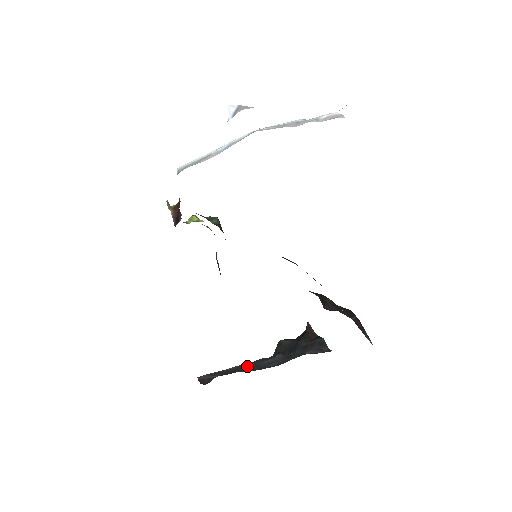
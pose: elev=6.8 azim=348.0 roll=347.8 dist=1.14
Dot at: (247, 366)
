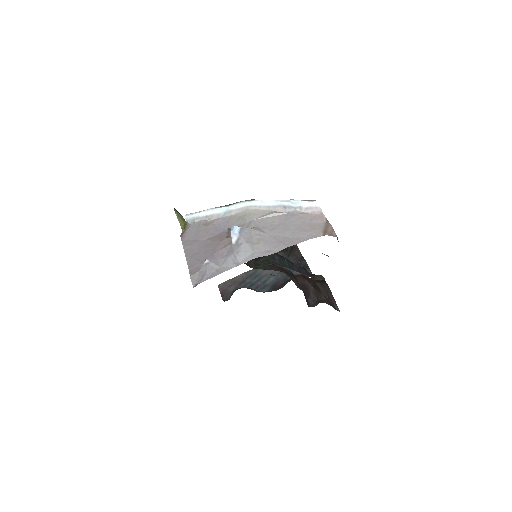
Dot at: (252, 276)
